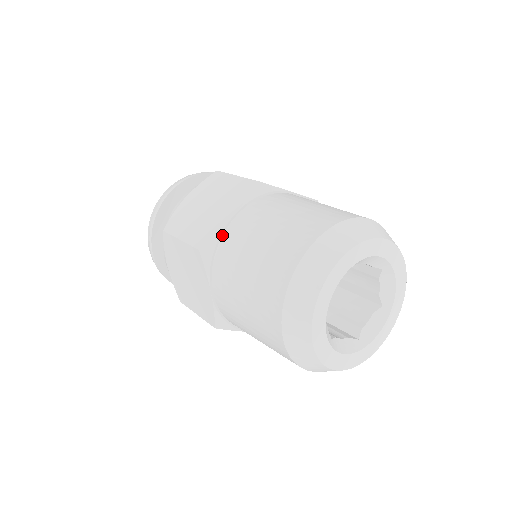
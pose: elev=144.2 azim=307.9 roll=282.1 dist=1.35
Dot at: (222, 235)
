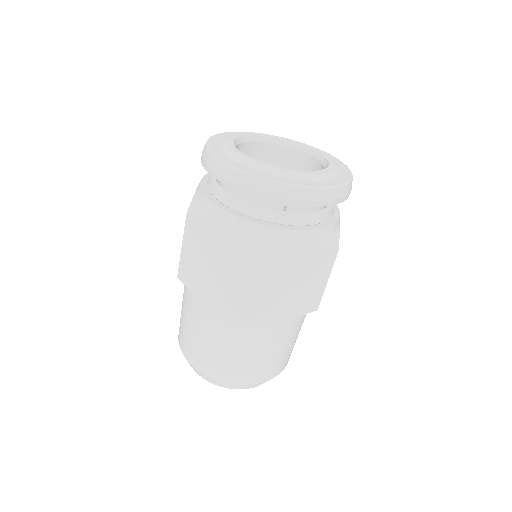
Dot at: (196, 292)
